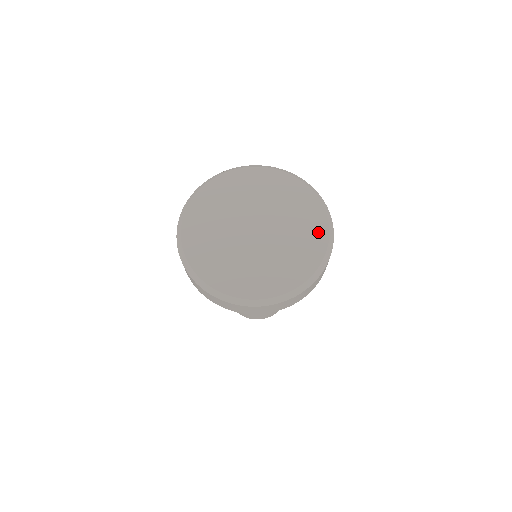
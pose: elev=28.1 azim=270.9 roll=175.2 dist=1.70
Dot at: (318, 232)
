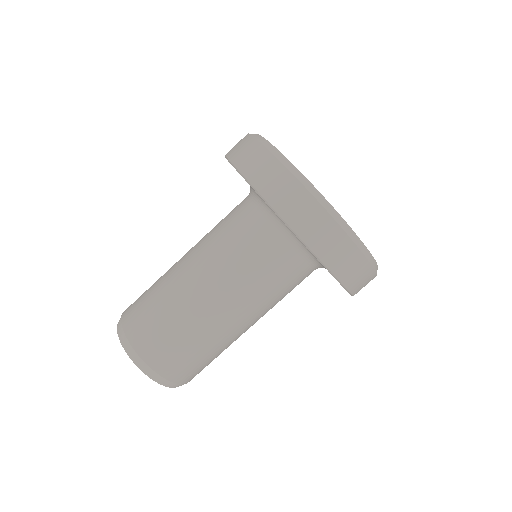
Dot at: occluded
